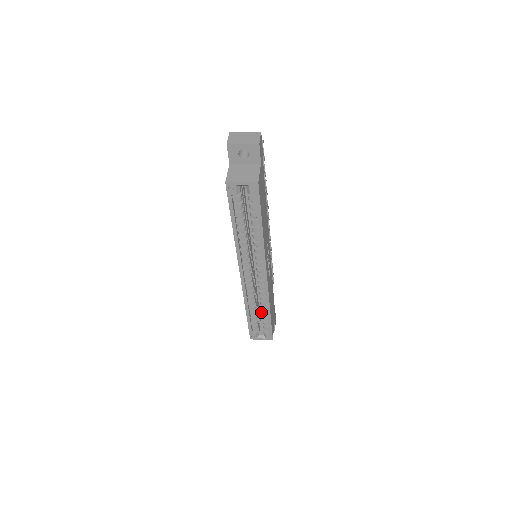
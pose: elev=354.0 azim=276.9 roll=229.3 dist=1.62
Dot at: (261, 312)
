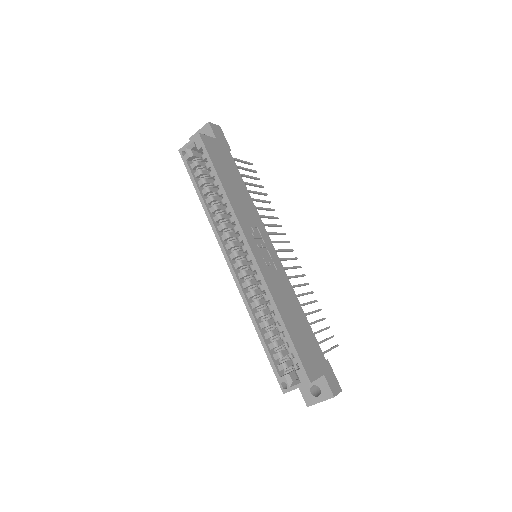
Dot at: occluded
